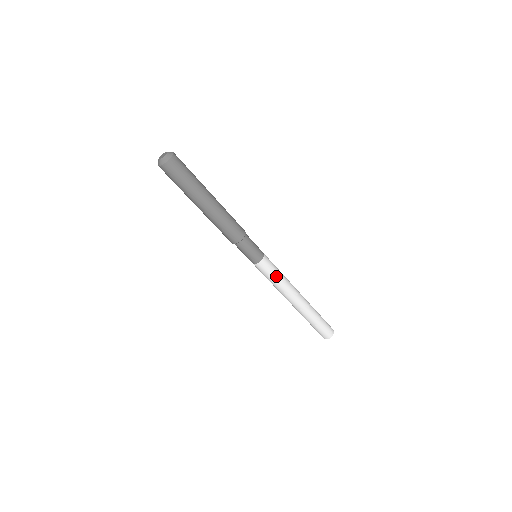
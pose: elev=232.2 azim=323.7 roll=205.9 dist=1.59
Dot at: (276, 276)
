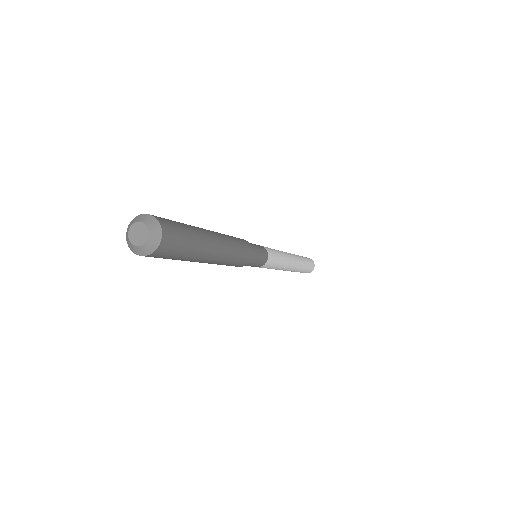
Dot at: (277, 264)
